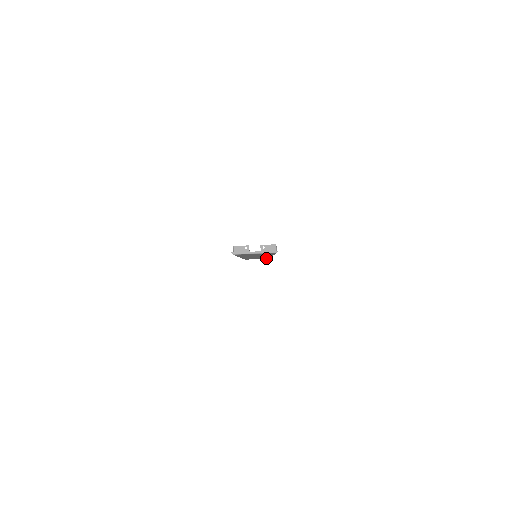
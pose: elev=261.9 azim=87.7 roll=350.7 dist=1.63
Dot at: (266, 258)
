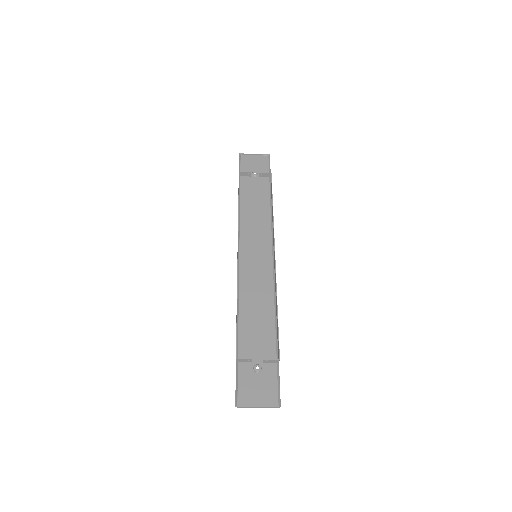
Dot at: occluded
